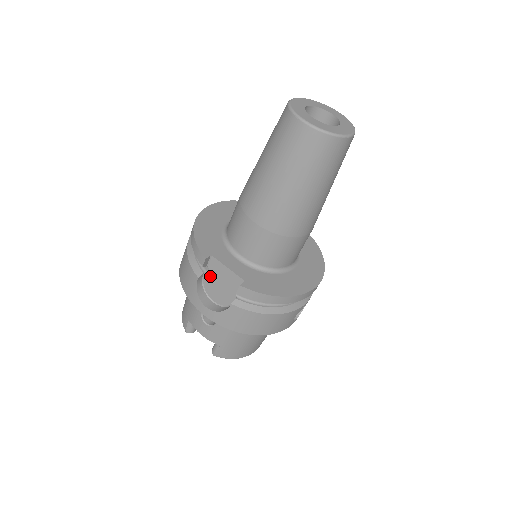
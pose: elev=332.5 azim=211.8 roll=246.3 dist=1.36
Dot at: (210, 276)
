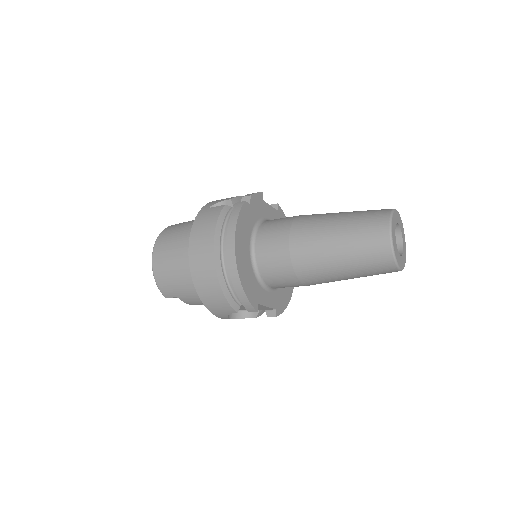
Dot at: occluded
